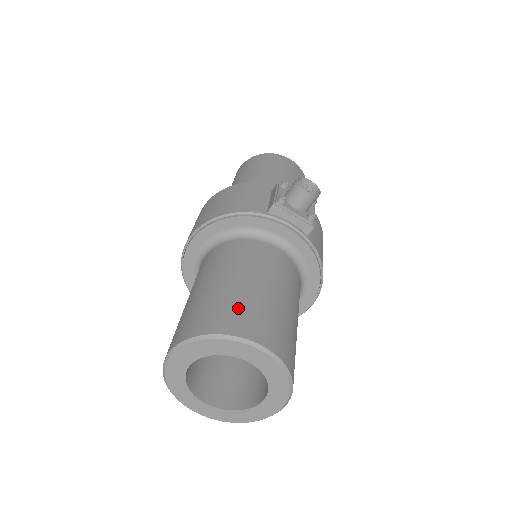
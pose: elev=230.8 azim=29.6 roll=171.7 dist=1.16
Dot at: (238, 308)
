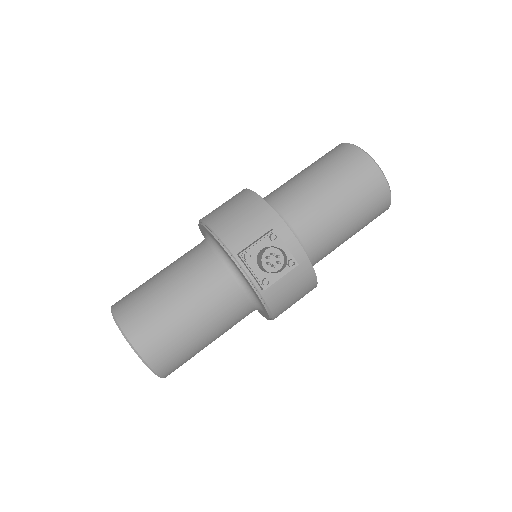
Dot at: (148, 318)
